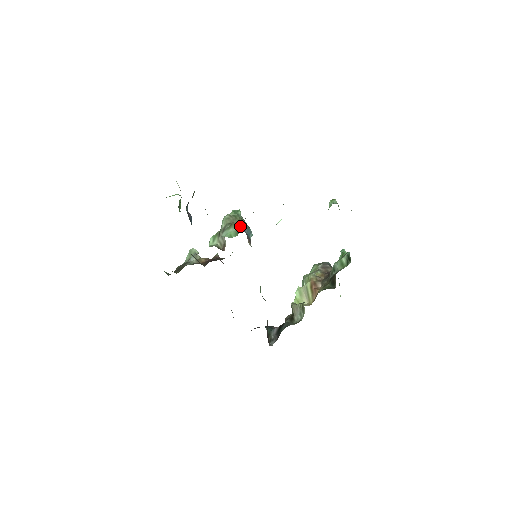
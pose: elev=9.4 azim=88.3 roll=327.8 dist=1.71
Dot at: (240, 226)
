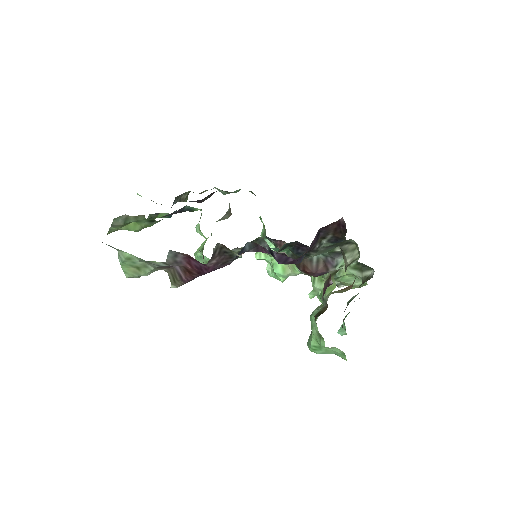
Dot at: occluded
